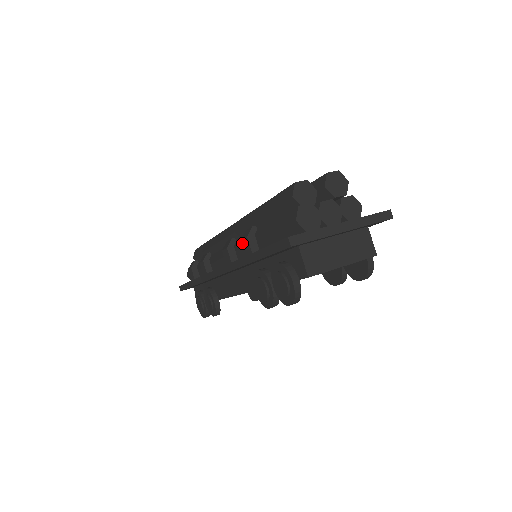
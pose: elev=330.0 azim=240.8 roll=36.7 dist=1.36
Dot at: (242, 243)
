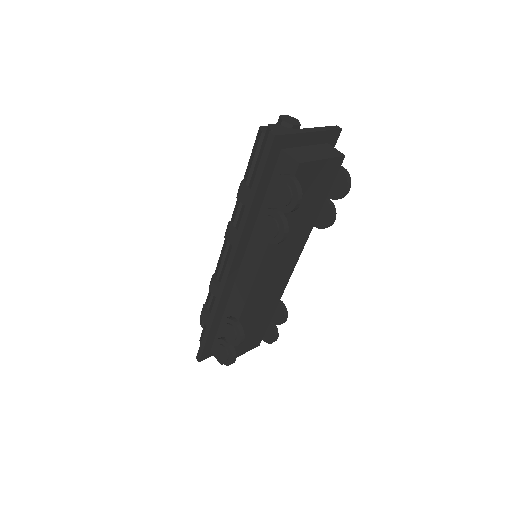
Dot at: (238, 199)
